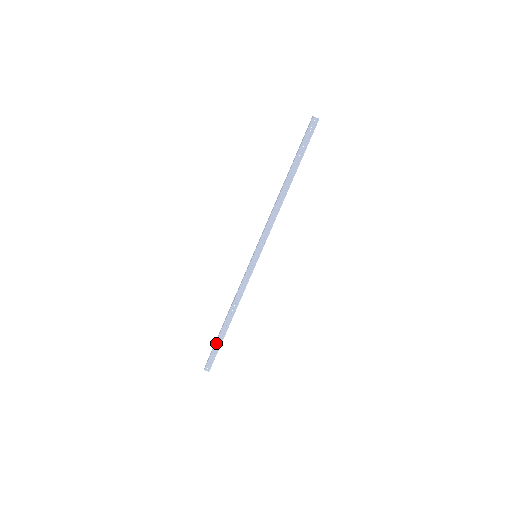
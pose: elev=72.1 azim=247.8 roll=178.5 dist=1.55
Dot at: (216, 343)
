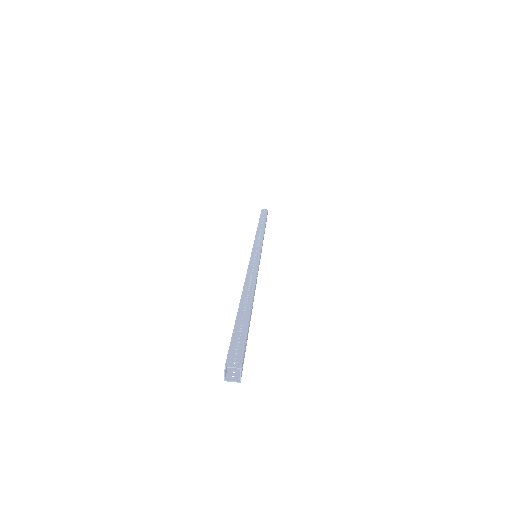
Dot at: (236, 322)
